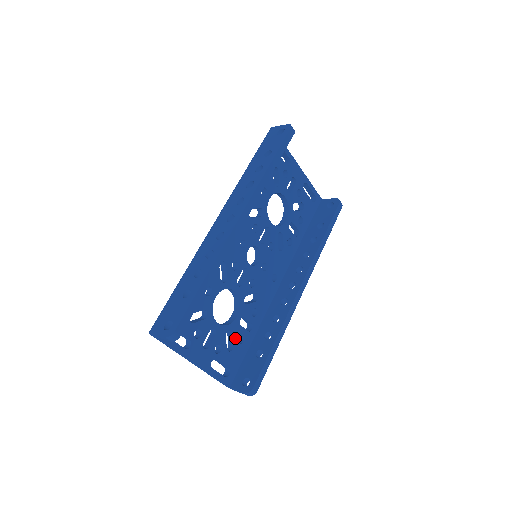
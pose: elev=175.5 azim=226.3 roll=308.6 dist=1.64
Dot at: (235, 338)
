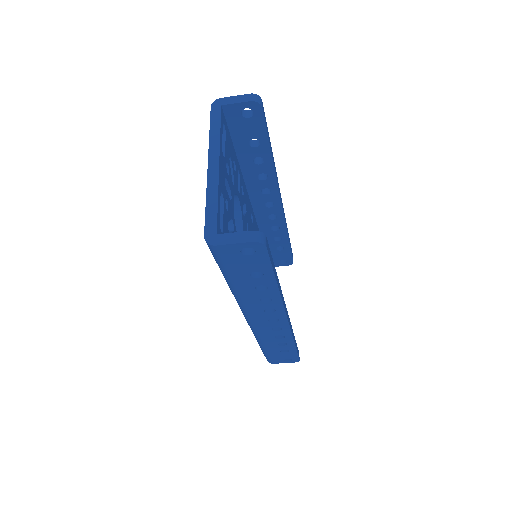
Dot at: occluded
